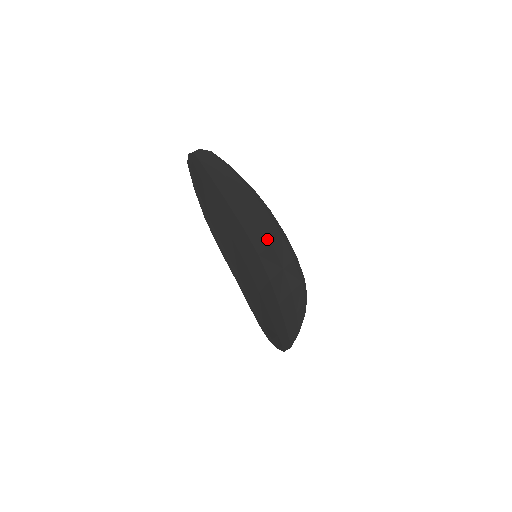
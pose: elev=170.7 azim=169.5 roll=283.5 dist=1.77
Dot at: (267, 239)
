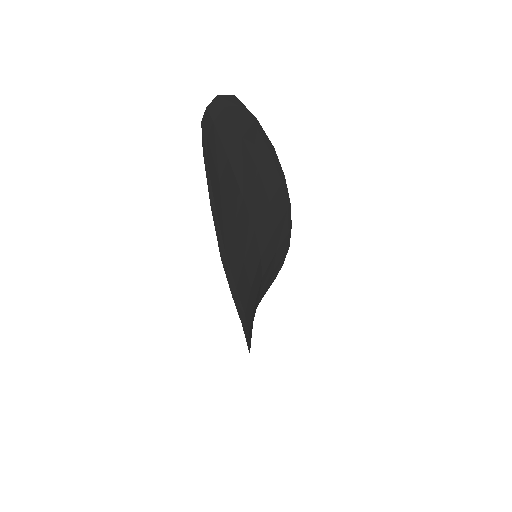
Dot at: (273, 225)
